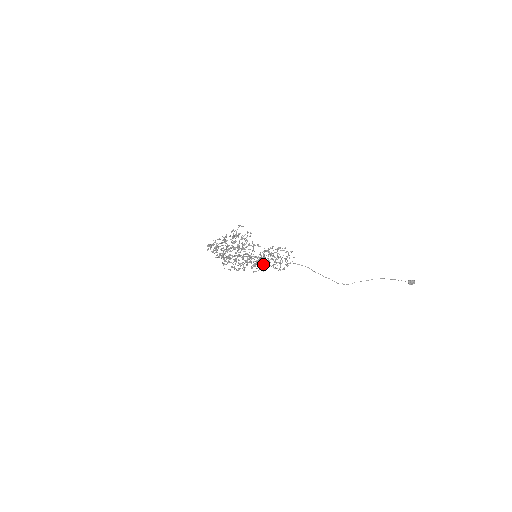
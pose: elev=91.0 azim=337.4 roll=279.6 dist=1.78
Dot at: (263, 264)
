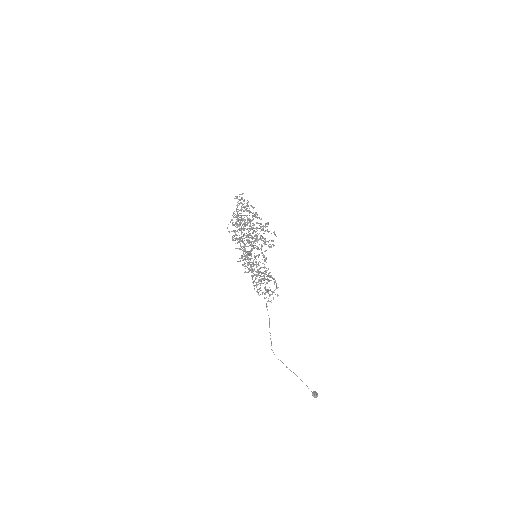
Dot at: occluded
